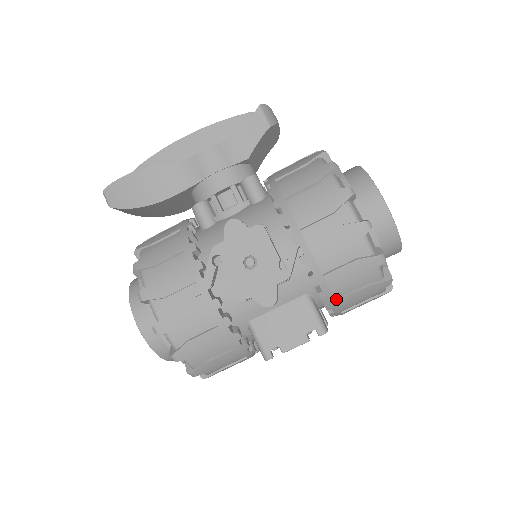
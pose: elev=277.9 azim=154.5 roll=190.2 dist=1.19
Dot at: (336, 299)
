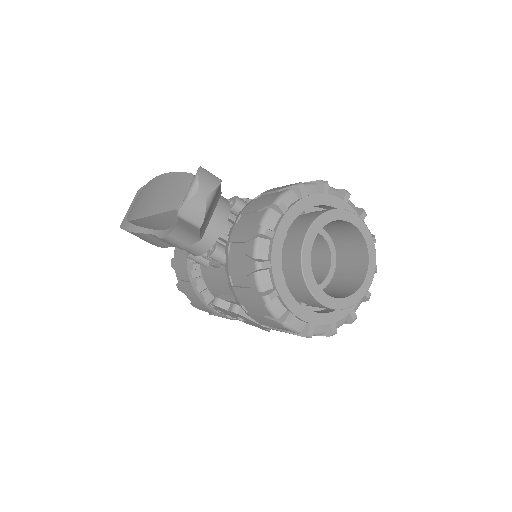
Dot at: occluded
